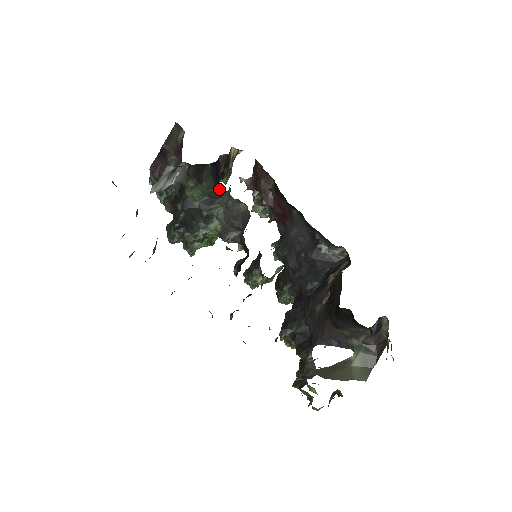
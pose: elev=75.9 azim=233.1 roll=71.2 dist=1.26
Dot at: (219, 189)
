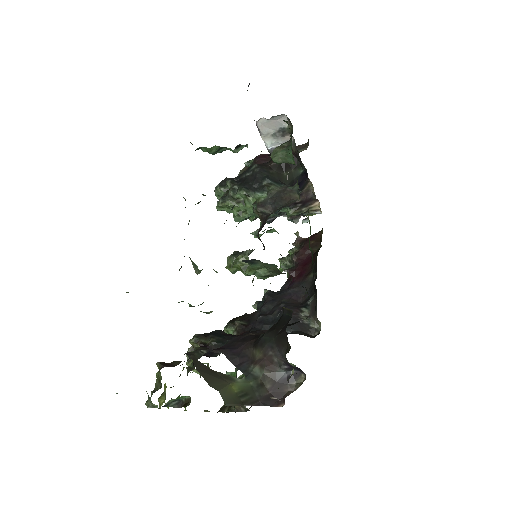
Dot at: occluded
